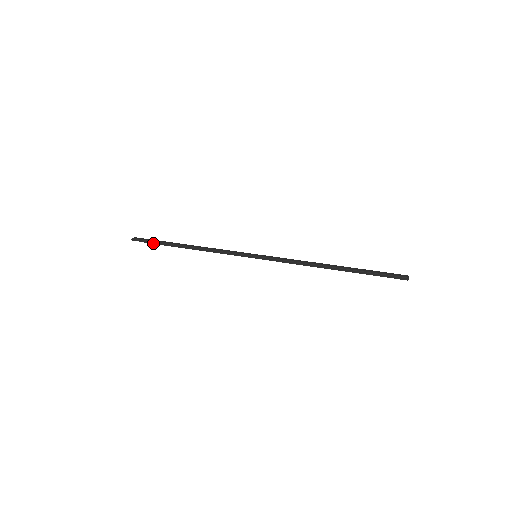
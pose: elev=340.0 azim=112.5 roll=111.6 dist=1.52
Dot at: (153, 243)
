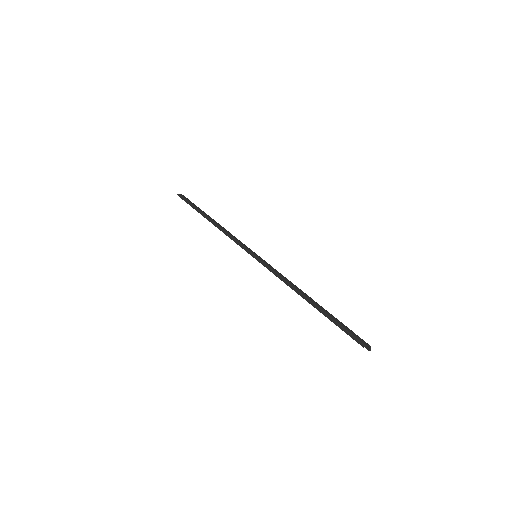
Dot at: (190, 205)
